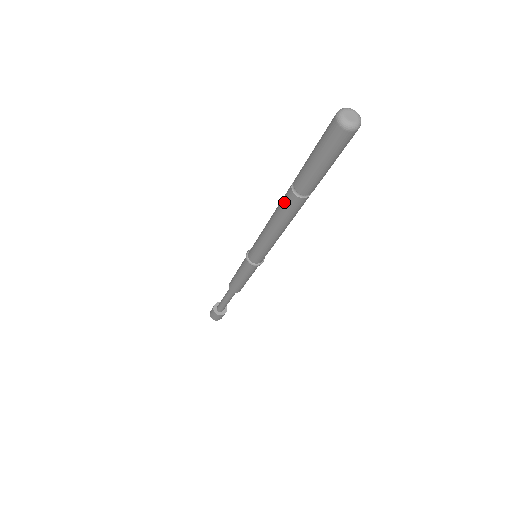
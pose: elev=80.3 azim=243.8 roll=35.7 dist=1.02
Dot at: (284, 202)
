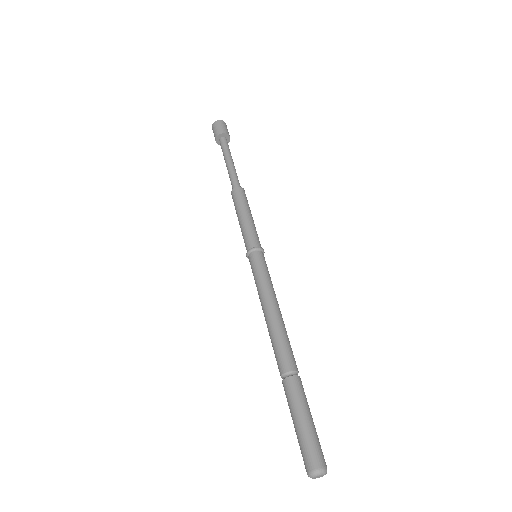
Dot at: (277, 355)
